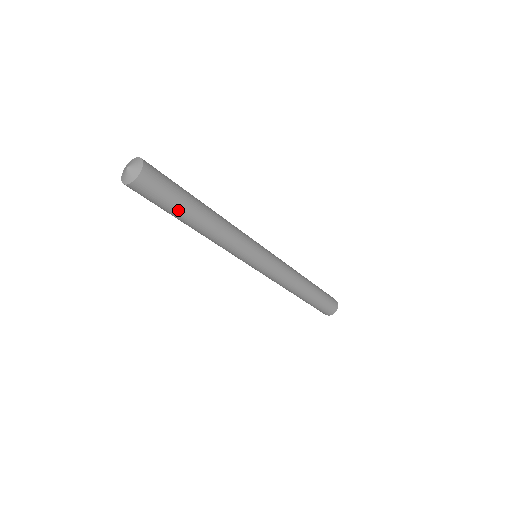
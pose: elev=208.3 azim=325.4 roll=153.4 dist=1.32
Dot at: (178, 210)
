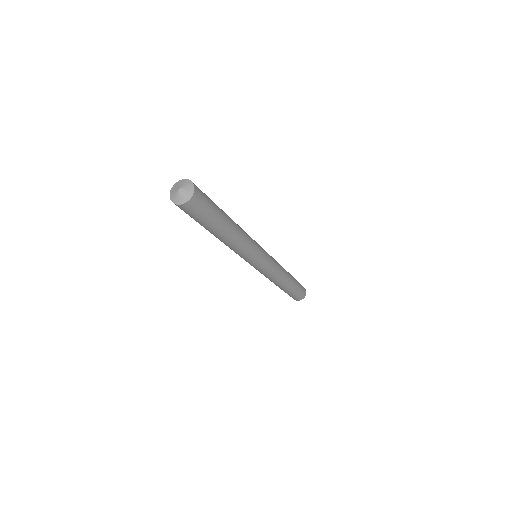
Dot at: (209, 226)
